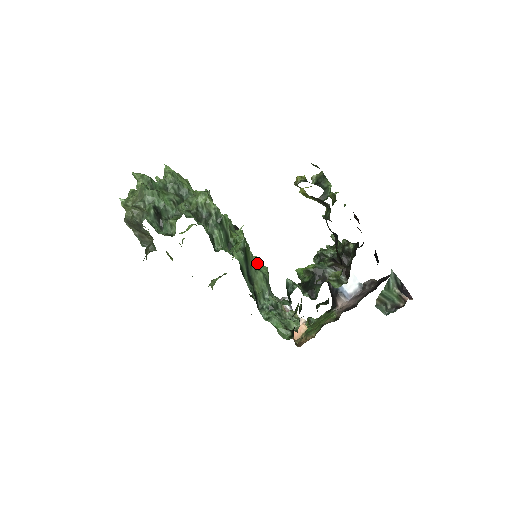
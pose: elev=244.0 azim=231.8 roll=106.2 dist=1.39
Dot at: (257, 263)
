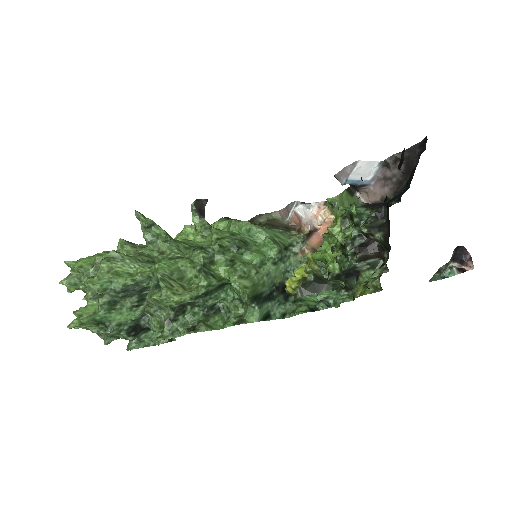
Dot at: (262, 260)
